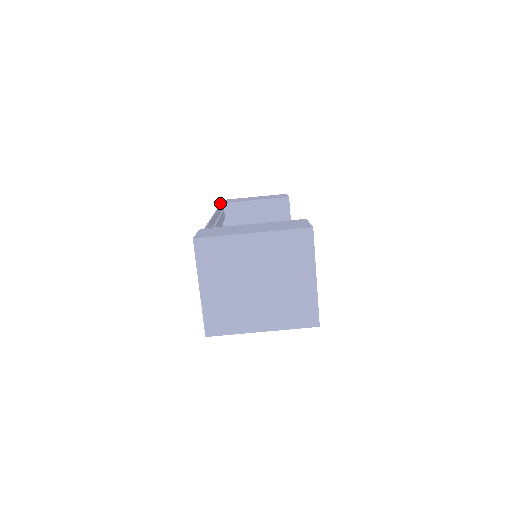
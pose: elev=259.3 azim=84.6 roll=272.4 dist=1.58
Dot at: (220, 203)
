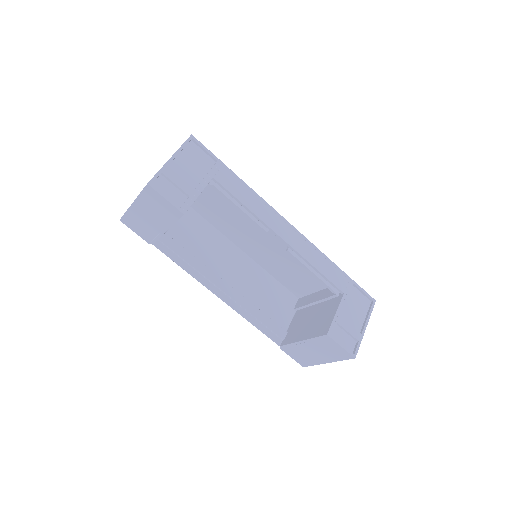
Dot at: occluded
